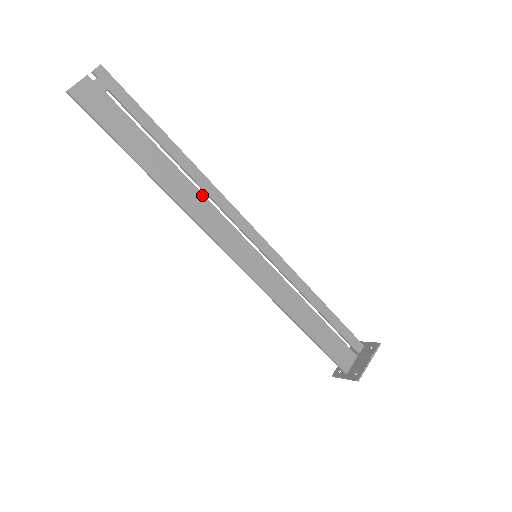
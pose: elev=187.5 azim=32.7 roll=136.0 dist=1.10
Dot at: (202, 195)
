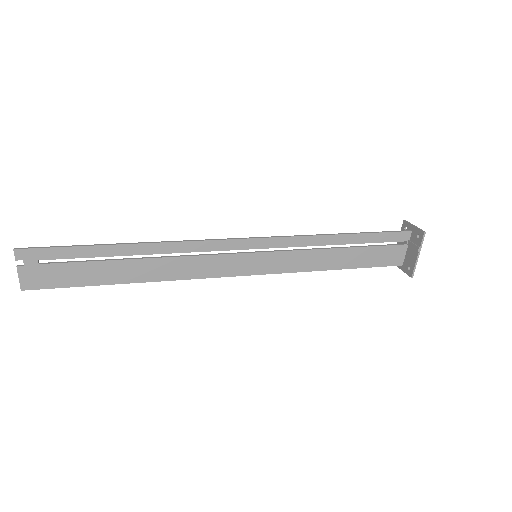
Dot at: (175, 258)
